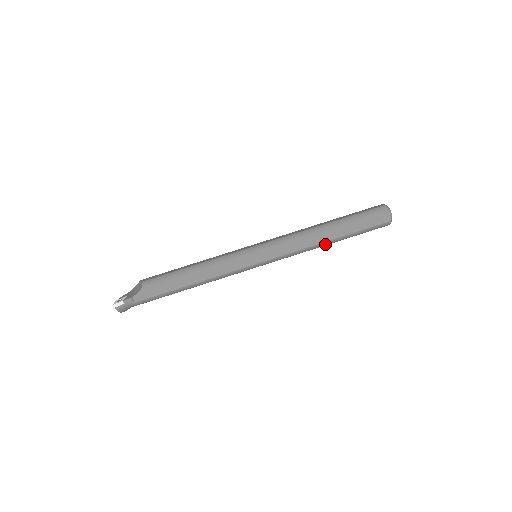
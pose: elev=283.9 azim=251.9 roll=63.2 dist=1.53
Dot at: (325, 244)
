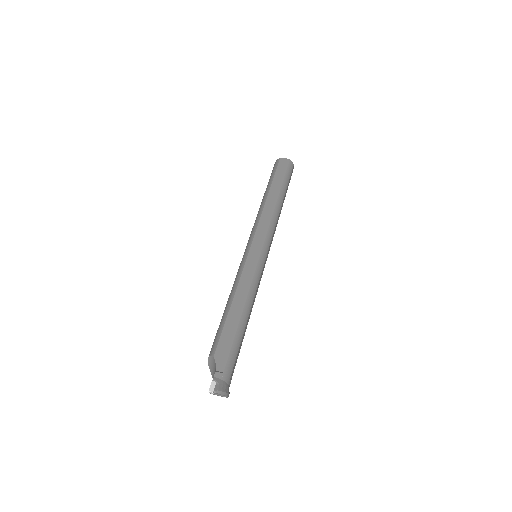
Dot at: (279, 204)
